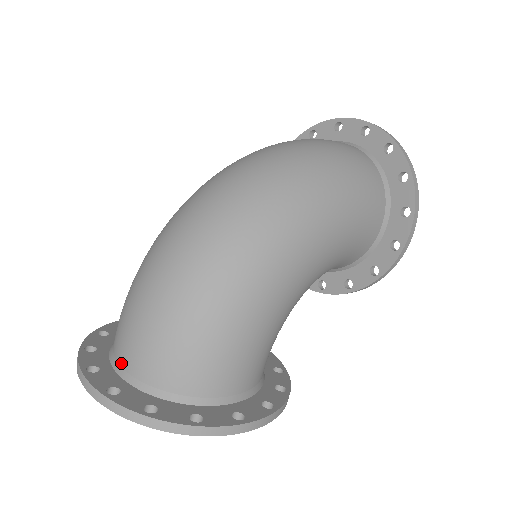
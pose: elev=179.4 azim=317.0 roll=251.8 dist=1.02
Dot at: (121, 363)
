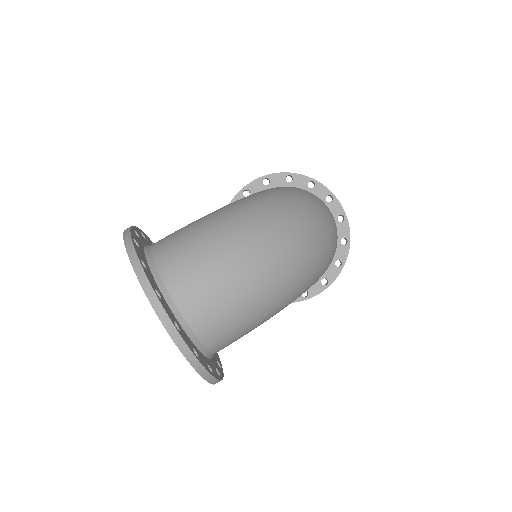
Dot at: (176, 299)
